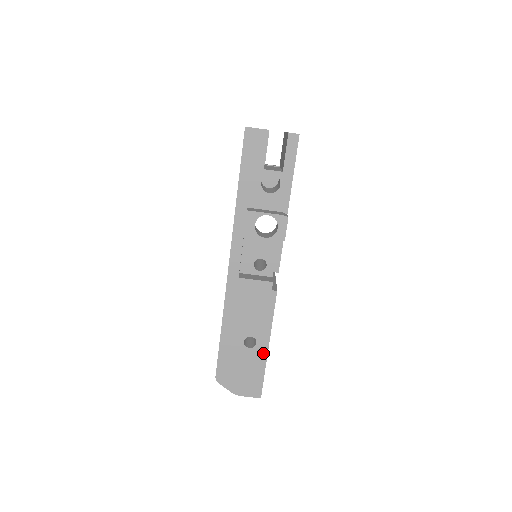
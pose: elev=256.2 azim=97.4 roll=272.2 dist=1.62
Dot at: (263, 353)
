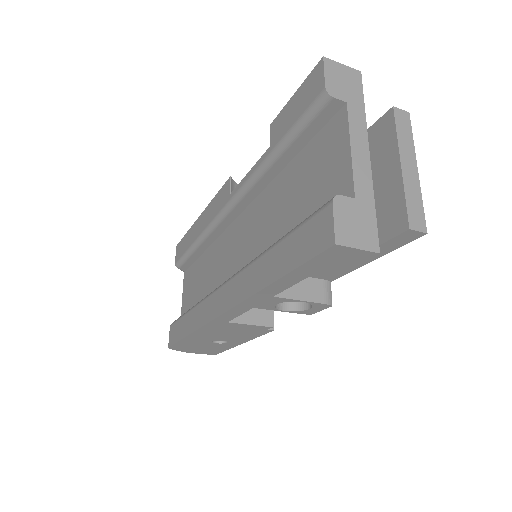
Dot at: (232, 345)
